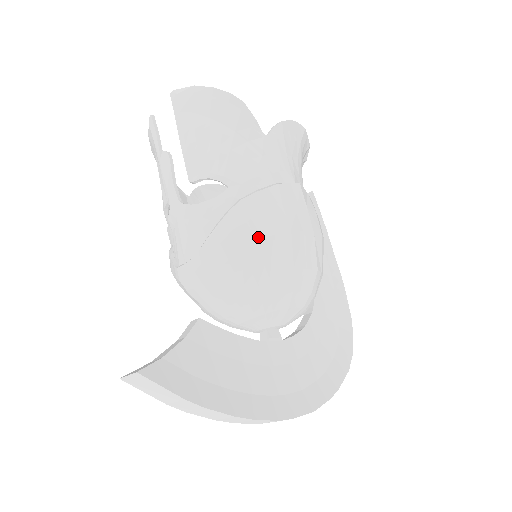
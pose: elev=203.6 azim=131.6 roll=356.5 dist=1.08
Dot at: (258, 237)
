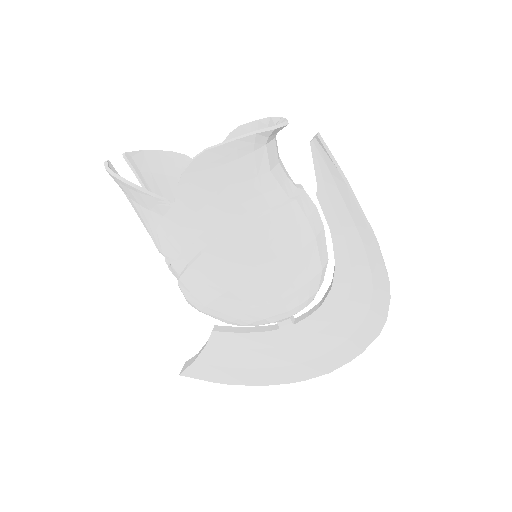
Dot at: (205, 302)
